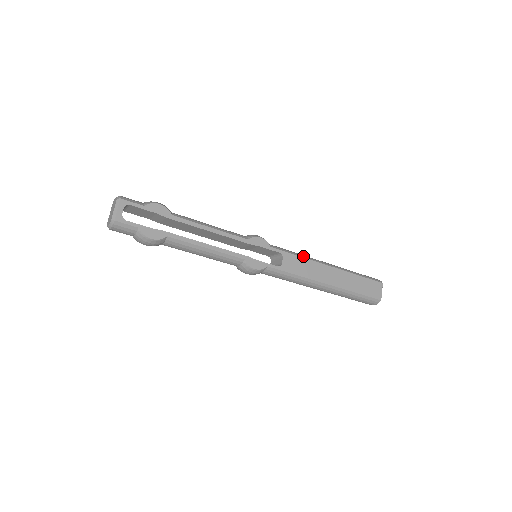
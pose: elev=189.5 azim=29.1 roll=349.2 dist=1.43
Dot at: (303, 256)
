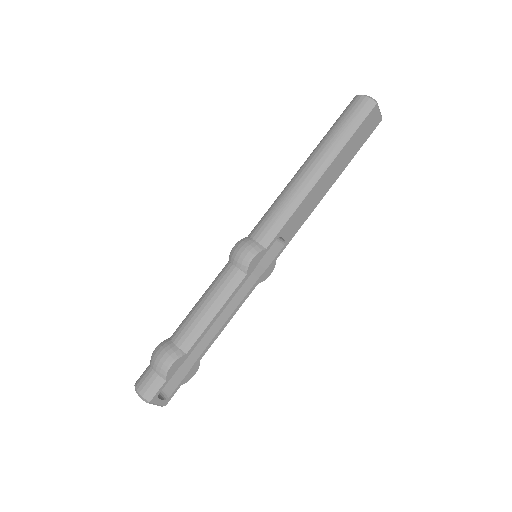
Dot at: (294, 207)
